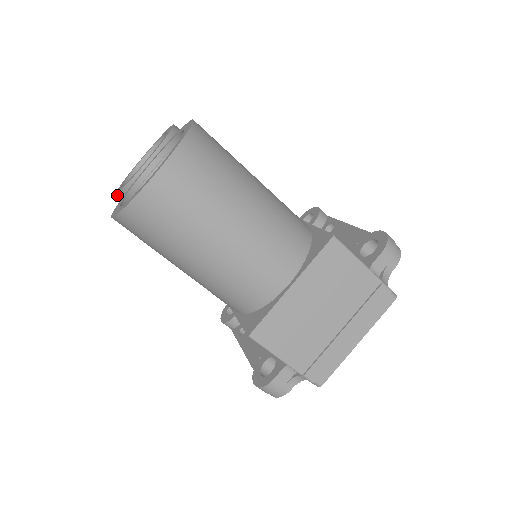
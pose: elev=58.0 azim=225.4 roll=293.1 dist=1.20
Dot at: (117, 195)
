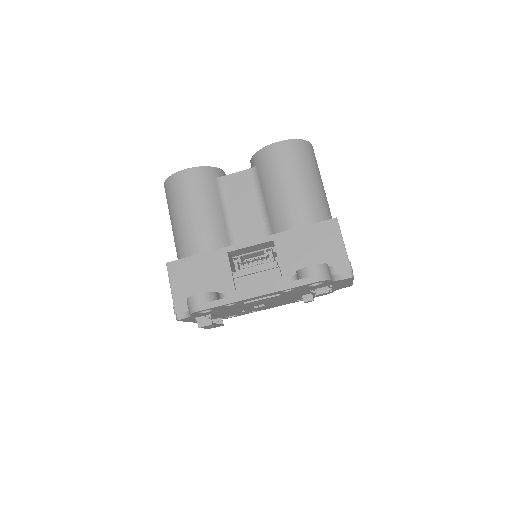
Dot at: (195, 168)
